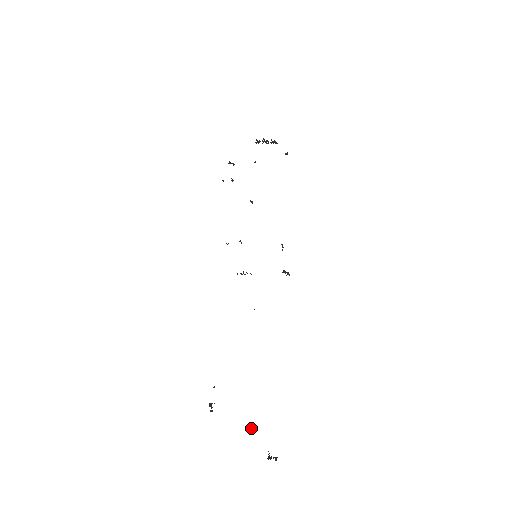
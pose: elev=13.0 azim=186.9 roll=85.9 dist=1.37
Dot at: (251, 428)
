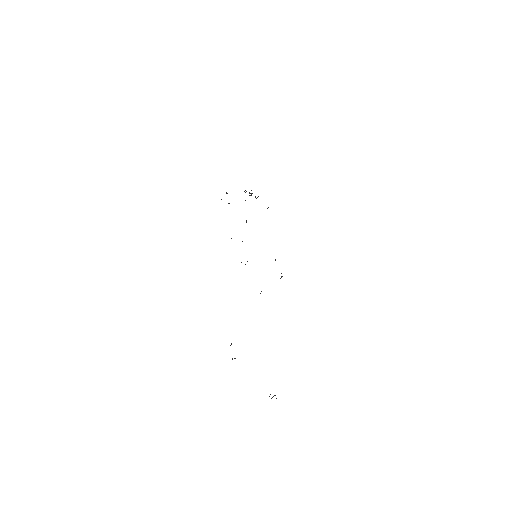
Dot at: occluded
